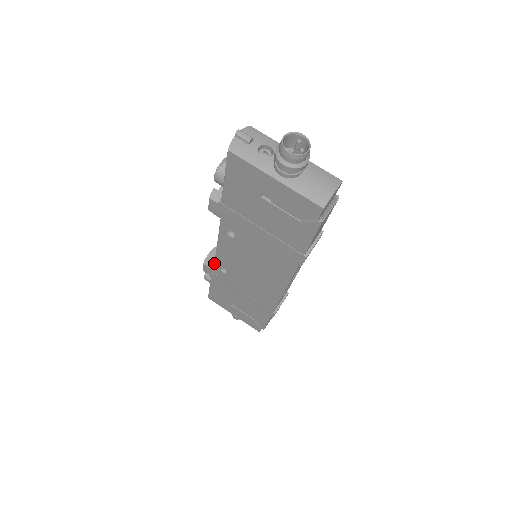
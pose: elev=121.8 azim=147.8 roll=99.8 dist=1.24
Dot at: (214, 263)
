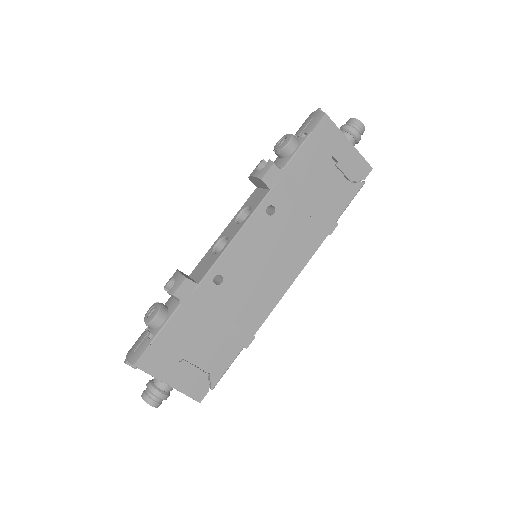
Dot at: (210, 269)
